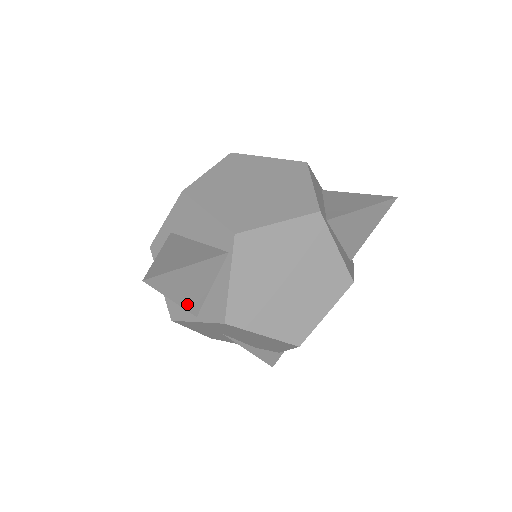
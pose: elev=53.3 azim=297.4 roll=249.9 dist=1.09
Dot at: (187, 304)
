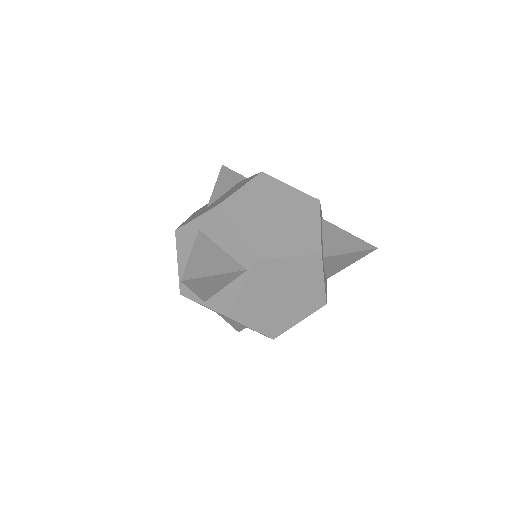
Dot at: (202, 295)
